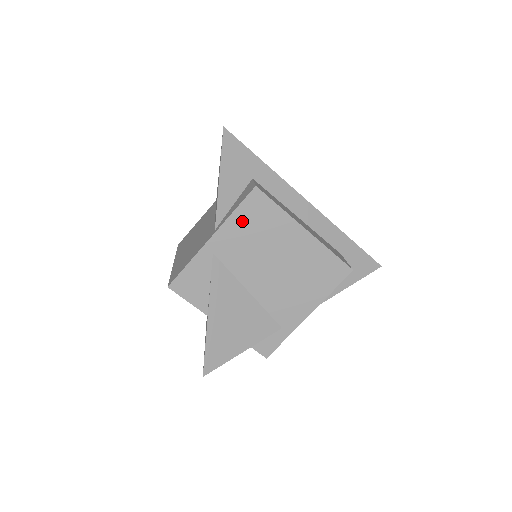
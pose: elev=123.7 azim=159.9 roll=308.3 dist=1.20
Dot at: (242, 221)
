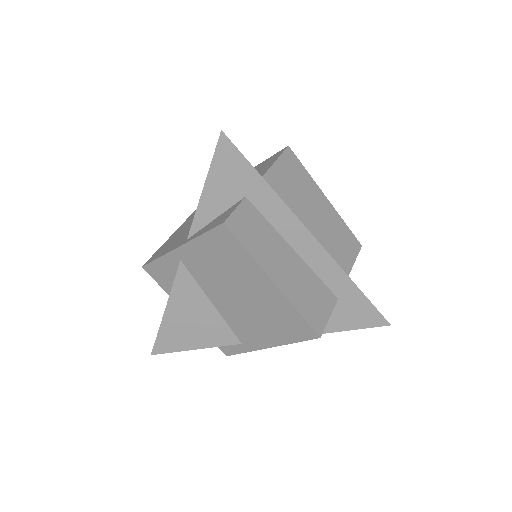
Dot at: (209, 247)
